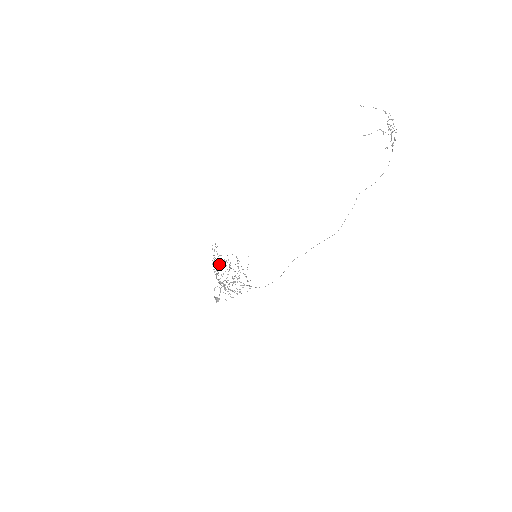
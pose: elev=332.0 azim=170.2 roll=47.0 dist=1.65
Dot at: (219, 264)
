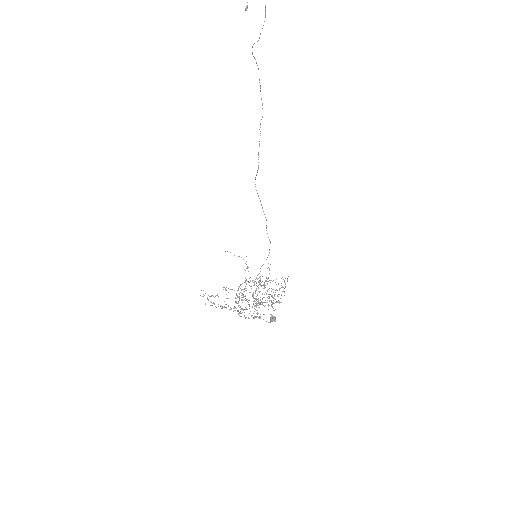
Dot at: (251, 315)
